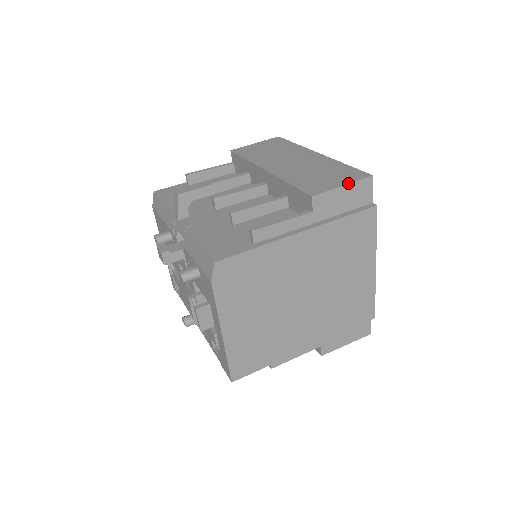
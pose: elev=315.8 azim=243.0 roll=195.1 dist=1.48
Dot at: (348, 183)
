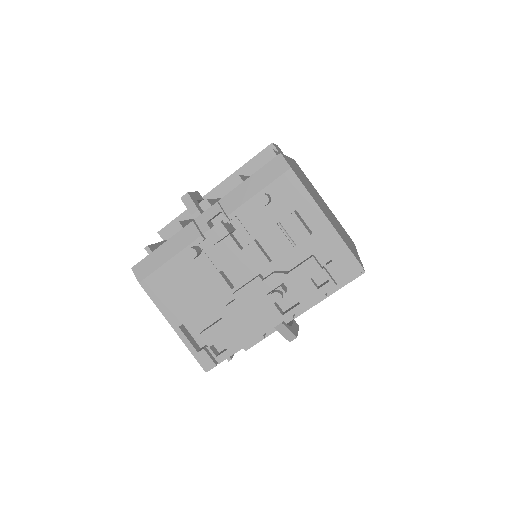
Dot at: occluded
